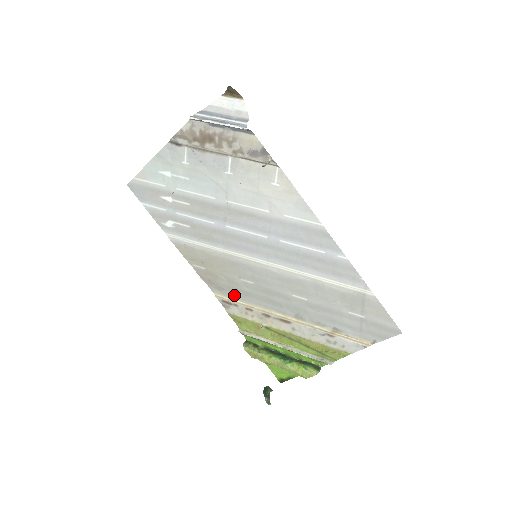
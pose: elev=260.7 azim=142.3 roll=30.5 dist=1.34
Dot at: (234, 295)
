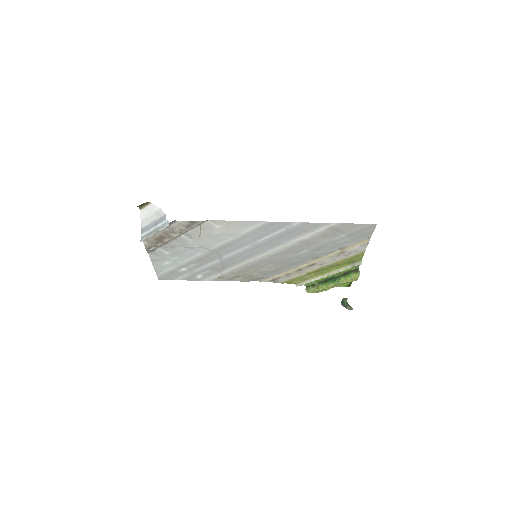
Dot at: (272, 275)
